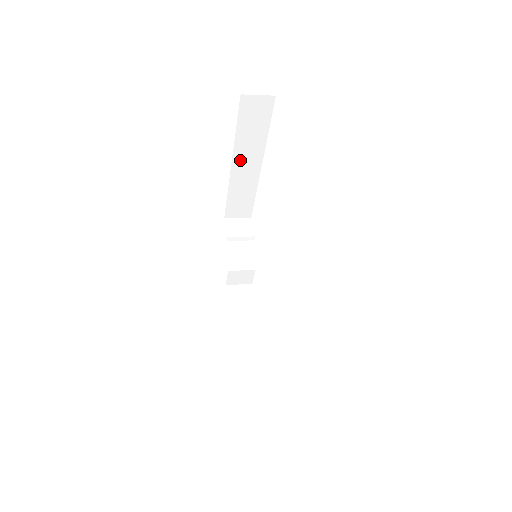
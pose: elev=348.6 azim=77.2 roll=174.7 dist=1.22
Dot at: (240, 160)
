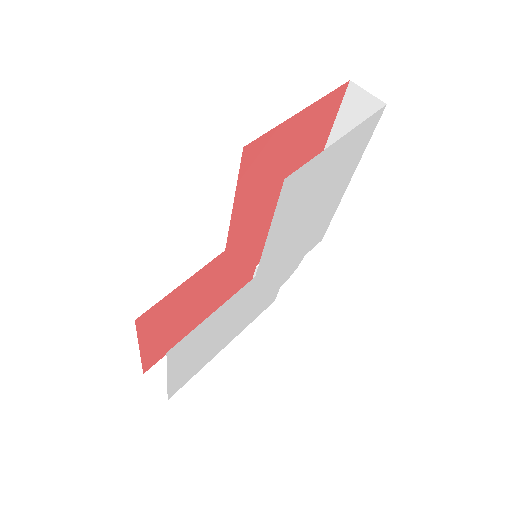
Dot at: occluded
